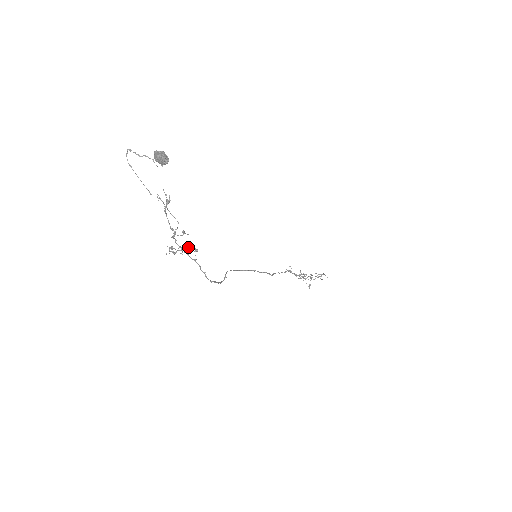
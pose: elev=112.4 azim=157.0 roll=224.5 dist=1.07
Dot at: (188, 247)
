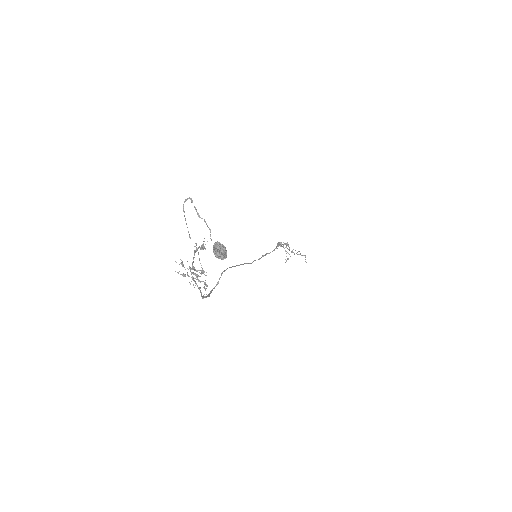
Dot at: (199, 276)
